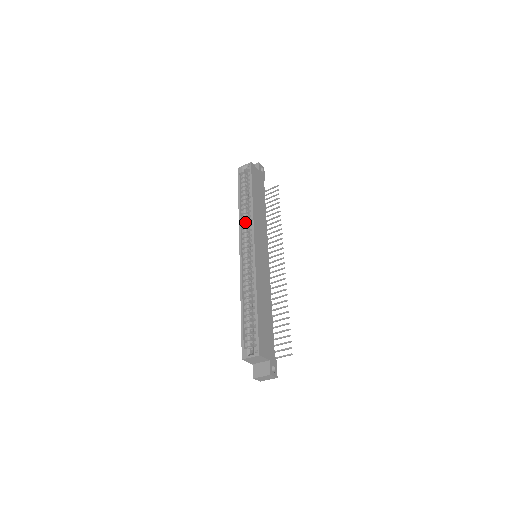
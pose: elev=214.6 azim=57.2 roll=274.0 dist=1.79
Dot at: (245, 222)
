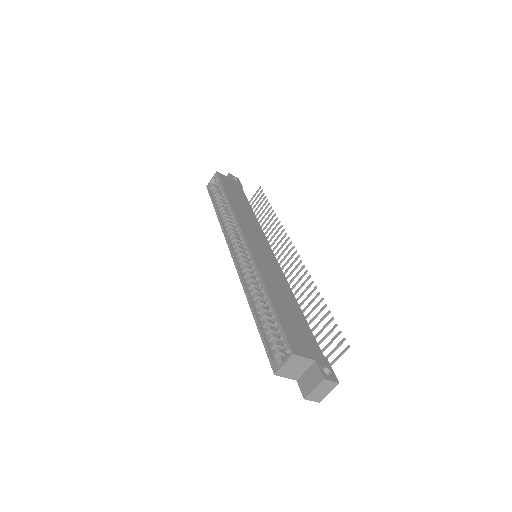
Dot at: (229, 227)
